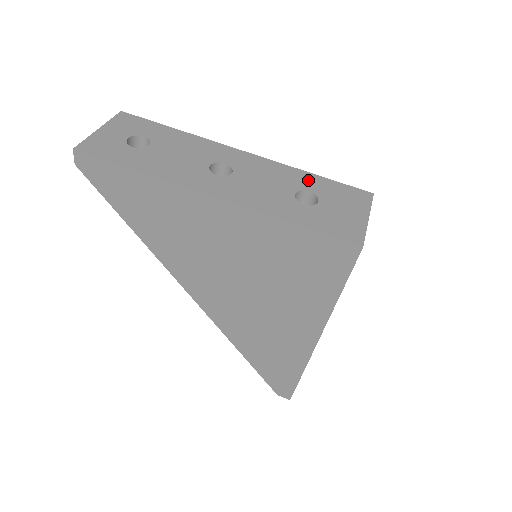
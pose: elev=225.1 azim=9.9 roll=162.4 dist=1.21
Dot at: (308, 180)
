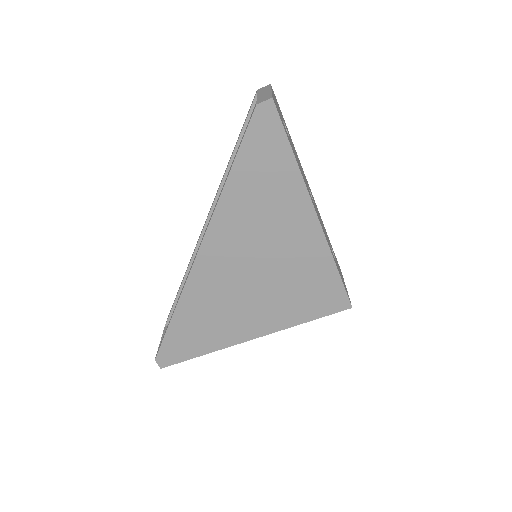
Dot at: occluded
